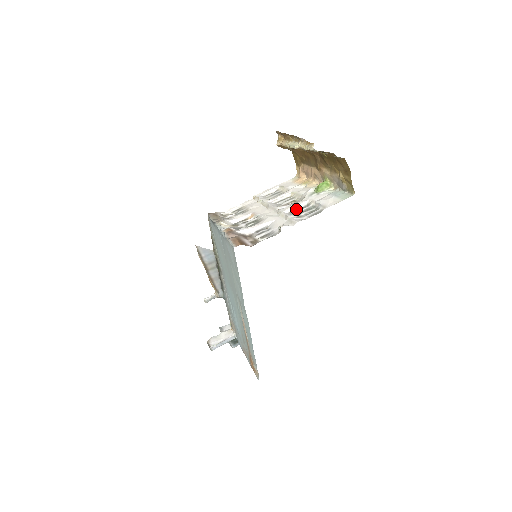
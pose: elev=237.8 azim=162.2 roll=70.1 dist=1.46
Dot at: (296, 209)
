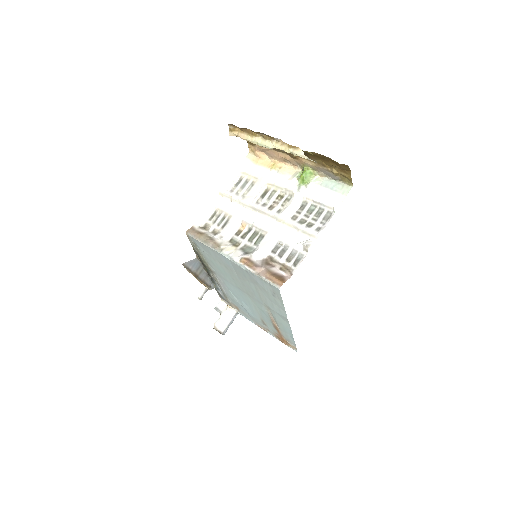
Dot at: (295, 211)
